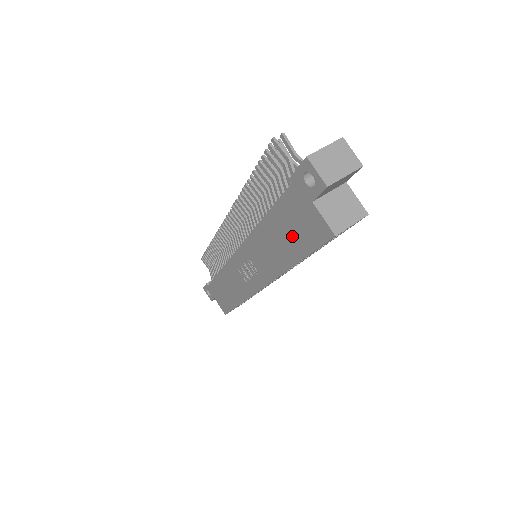
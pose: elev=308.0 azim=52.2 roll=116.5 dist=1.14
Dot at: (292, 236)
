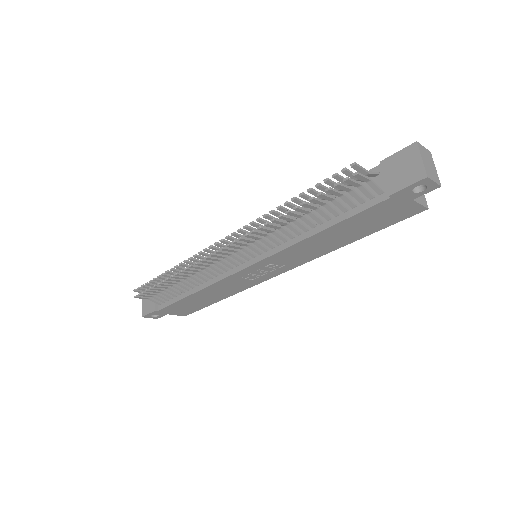
Dot at: (364, 227)
